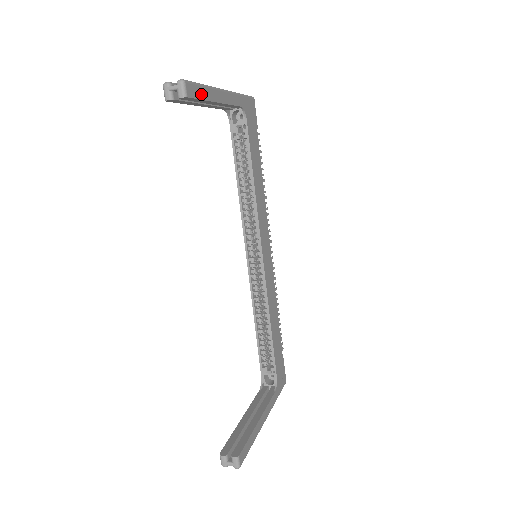
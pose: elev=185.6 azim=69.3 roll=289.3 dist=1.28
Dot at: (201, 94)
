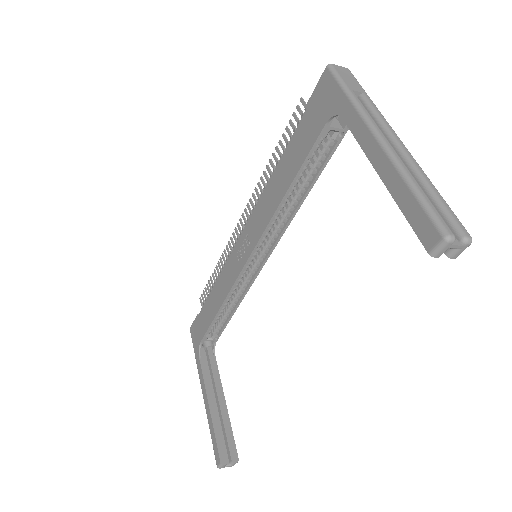
Dot at: occluded
